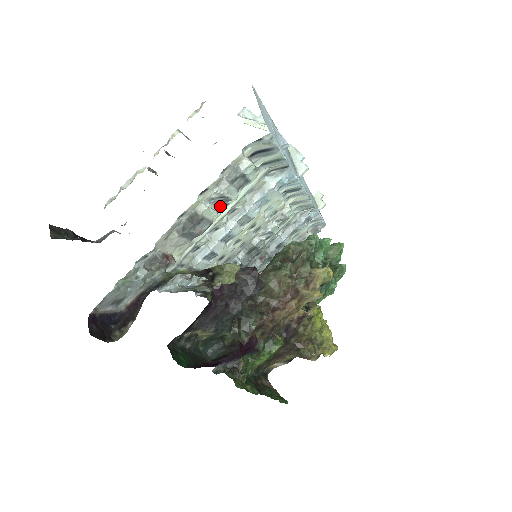
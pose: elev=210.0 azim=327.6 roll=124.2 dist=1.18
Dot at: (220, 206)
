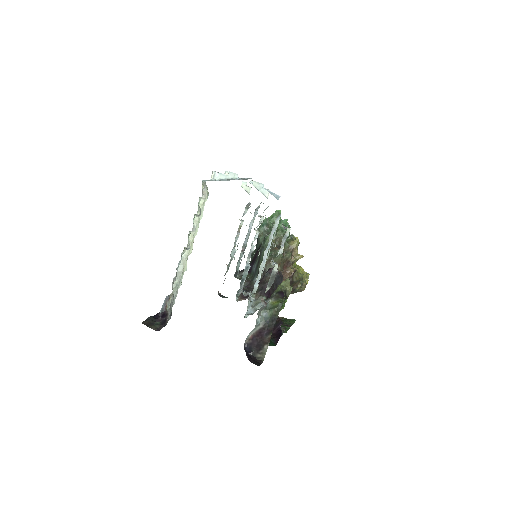
Dot at: occluded
